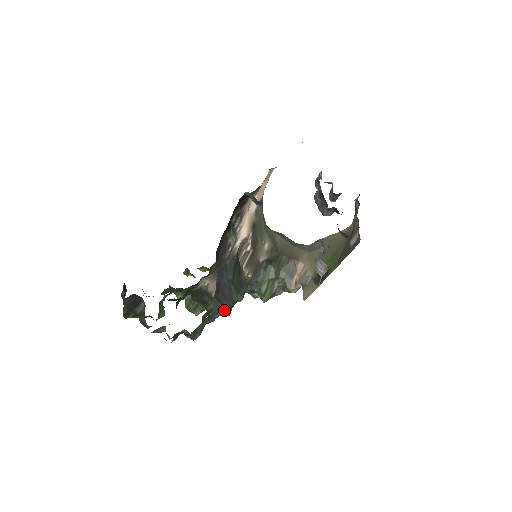
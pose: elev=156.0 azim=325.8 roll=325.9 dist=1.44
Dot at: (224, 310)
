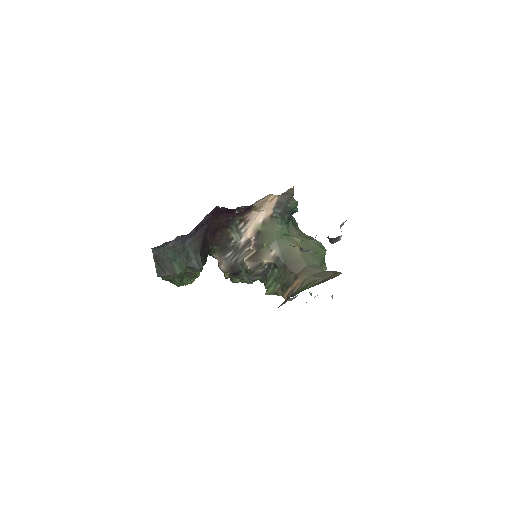
Dot at: (165, 274)
